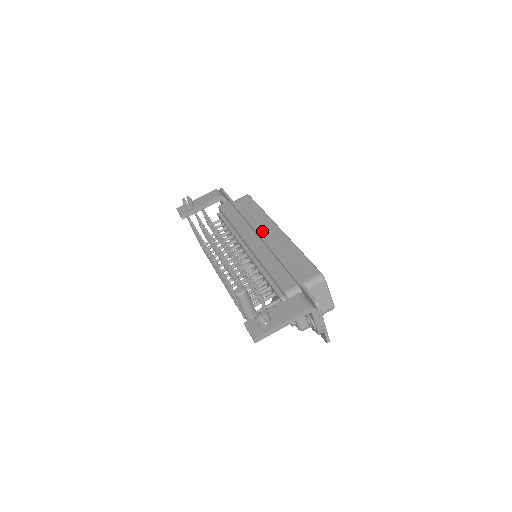
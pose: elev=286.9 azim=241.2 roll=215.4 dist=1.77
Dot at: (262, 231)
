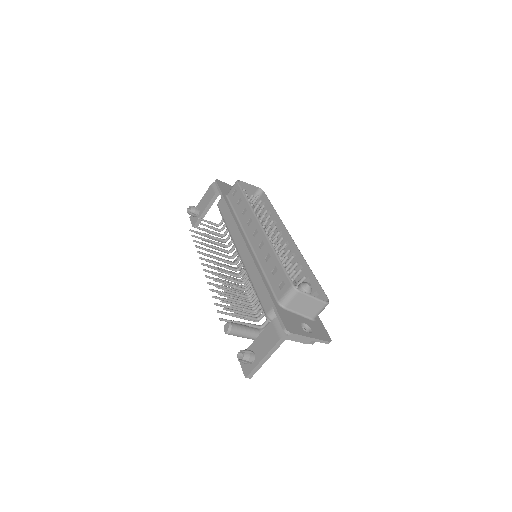
Dot at: (248, 233)
